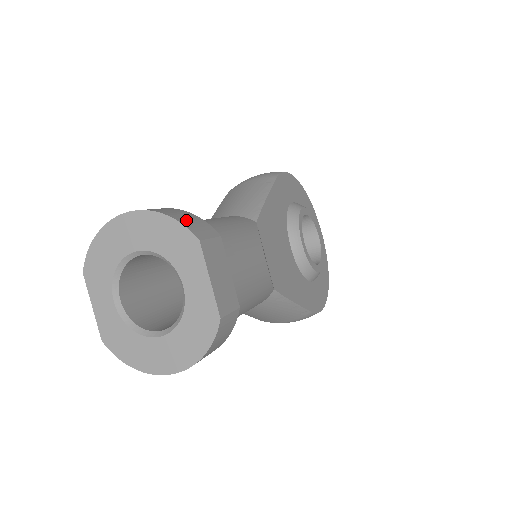
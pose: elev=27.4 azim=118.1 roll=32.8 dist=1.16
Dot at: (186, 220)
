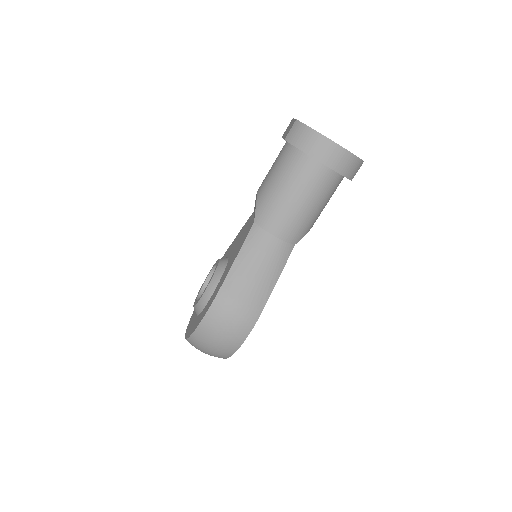
Dot at: occluded
